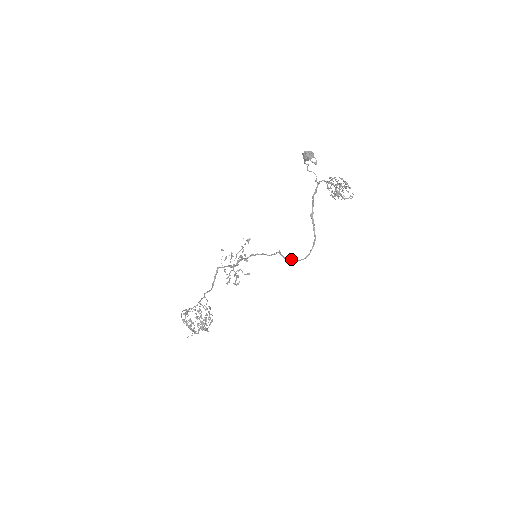
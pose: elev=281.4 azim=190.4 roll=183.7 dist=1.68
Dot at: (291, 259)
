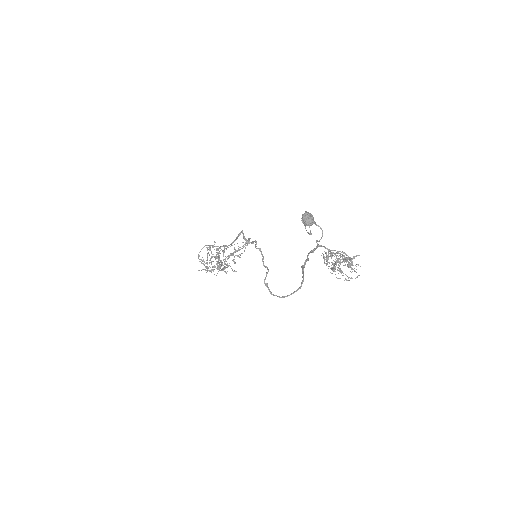
Dot at: (269, 289)
